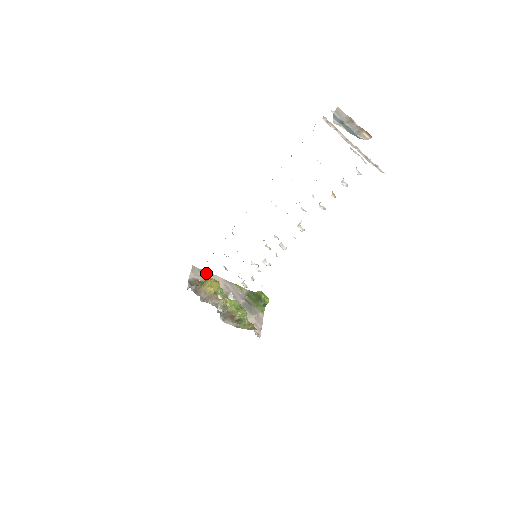
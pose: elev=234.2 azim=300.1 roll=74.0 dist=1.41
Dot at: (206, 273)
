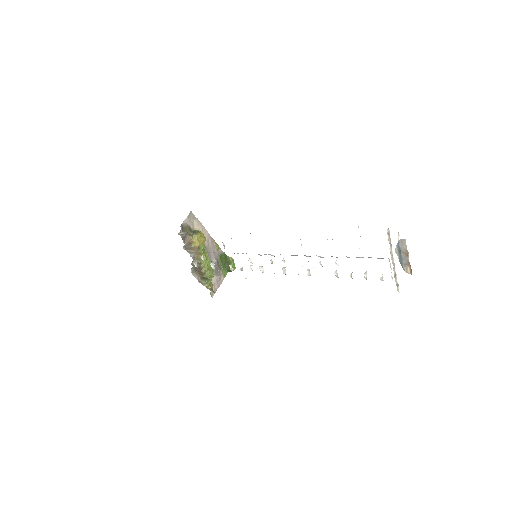
Dot at: (199, 223)
